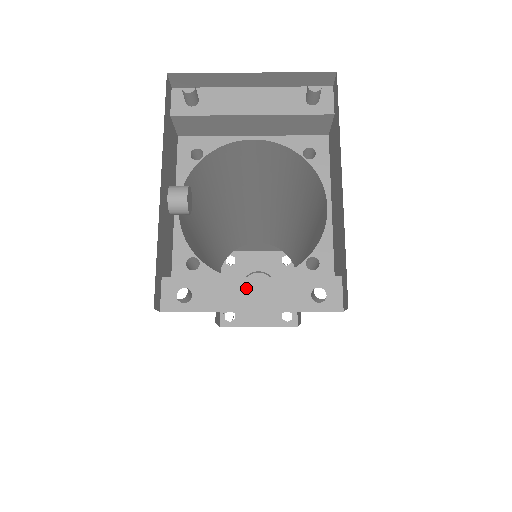
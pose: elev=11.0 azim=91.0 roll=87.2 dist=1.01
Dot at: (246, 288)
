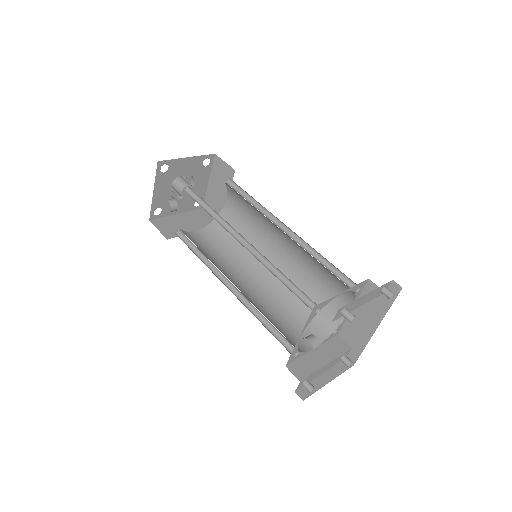
Dot at: (324, 368)
